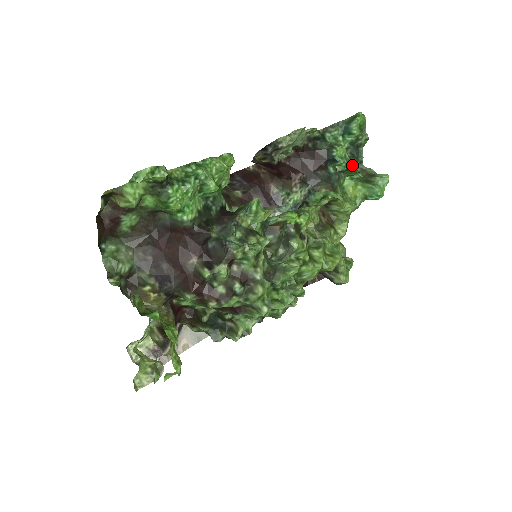
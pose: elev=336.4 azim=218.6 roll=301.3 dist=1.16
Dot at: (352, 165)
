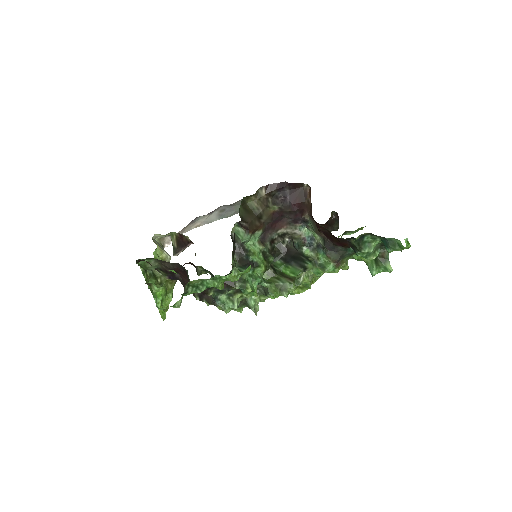
Dot at: (368, 258)
